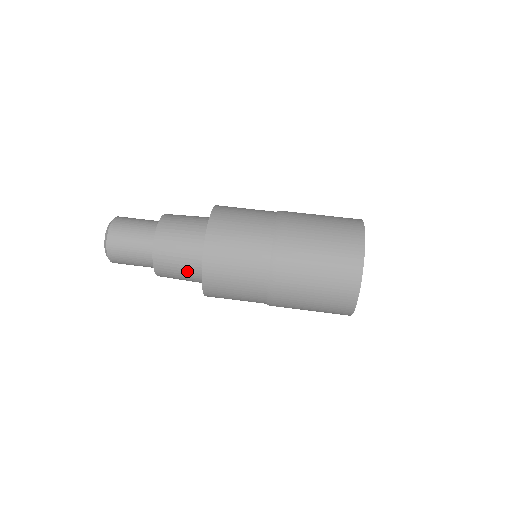
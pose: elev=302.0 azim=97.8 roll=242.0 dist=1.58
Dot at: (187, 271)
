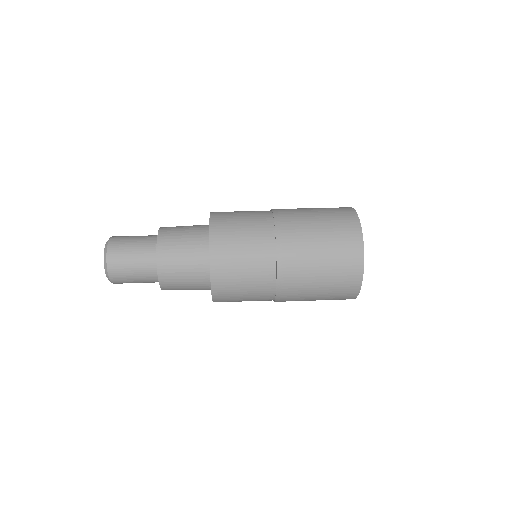
Dot at: (192, 264)
